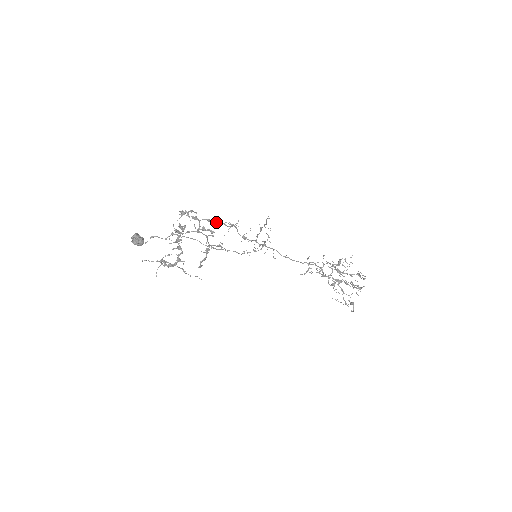
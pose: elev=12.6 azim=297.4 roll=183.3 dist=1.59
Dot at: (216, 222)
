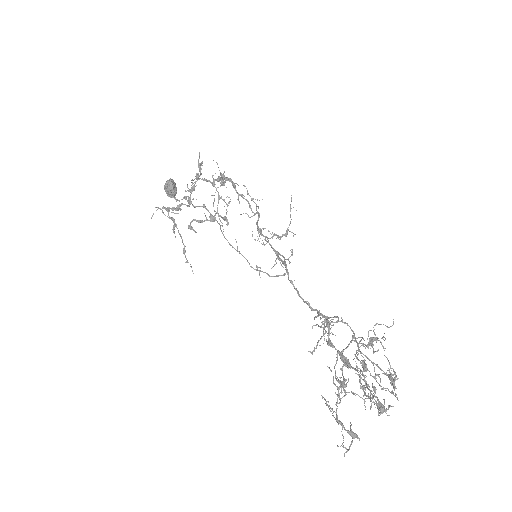
Dot at: (241, 194)
